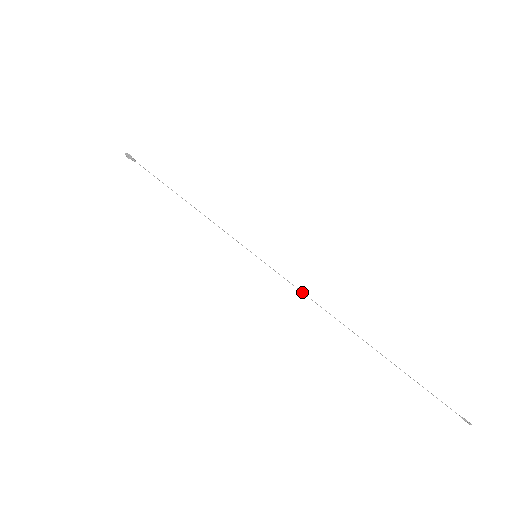
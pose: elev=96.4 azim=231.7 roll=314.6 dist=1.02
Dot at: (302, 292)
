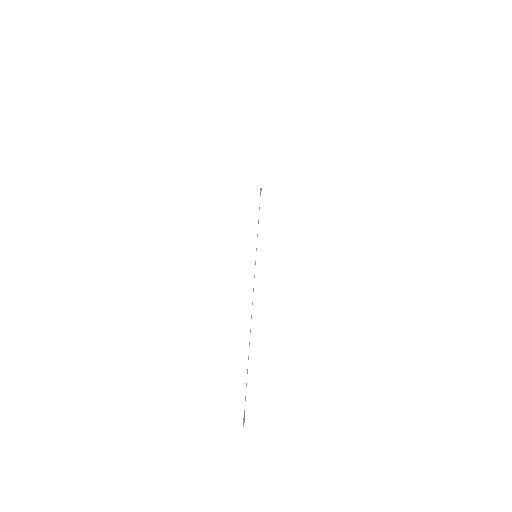
Dot at: occluded
